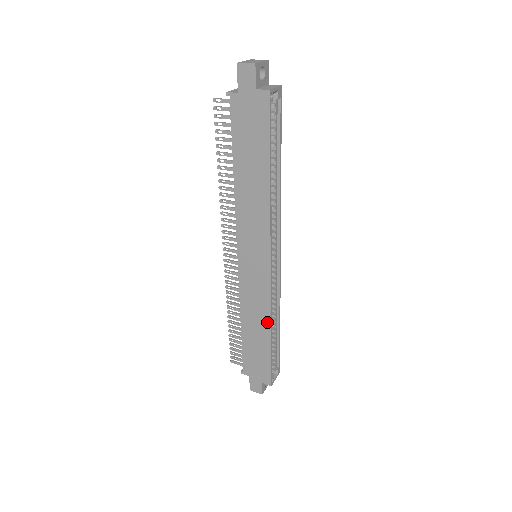
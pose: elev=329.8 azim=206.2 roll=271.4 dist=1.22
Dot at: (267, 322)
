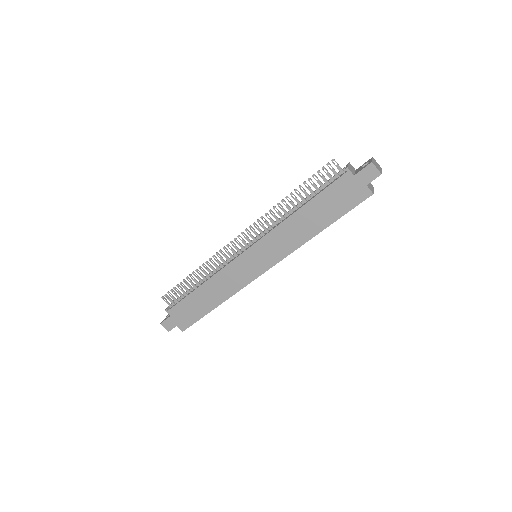
Dot at: (224, 298)
